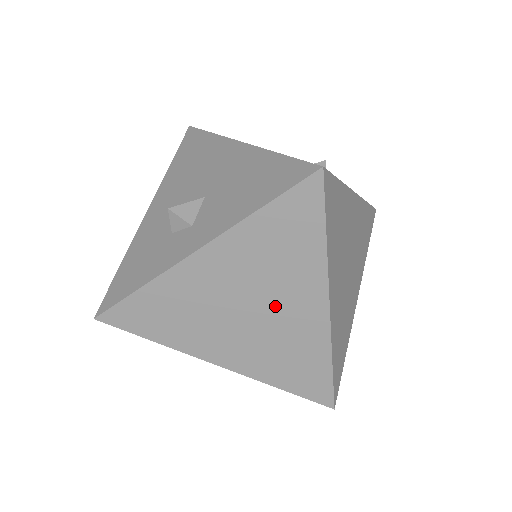
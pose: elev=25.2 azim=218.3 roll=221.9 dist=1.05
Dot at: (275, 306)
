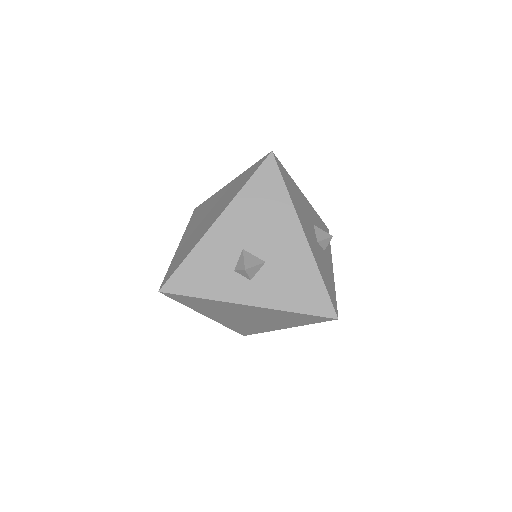
Dot at: (261, 321)
